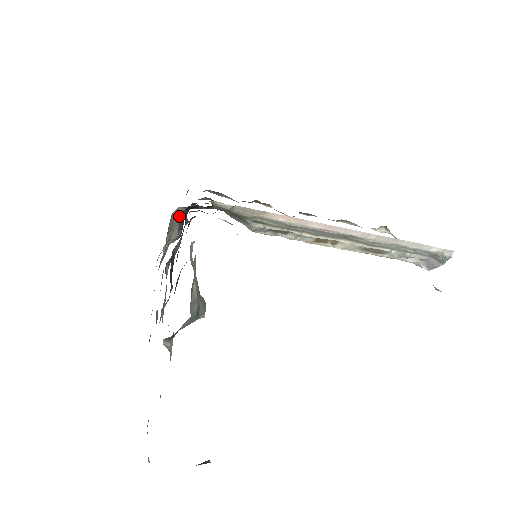
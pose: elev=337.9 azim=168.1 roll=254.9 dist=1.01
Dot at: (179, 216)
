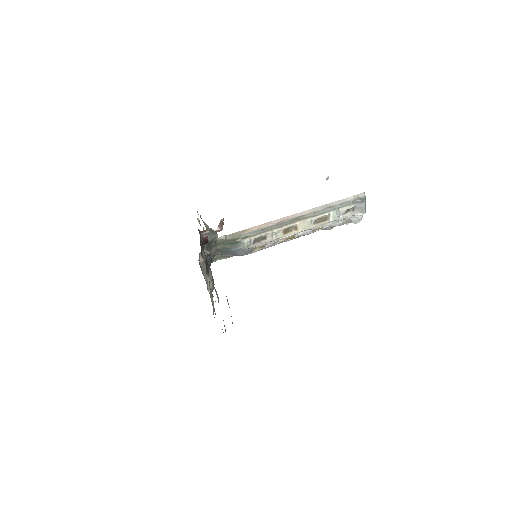
Dot at: (204, 264)
